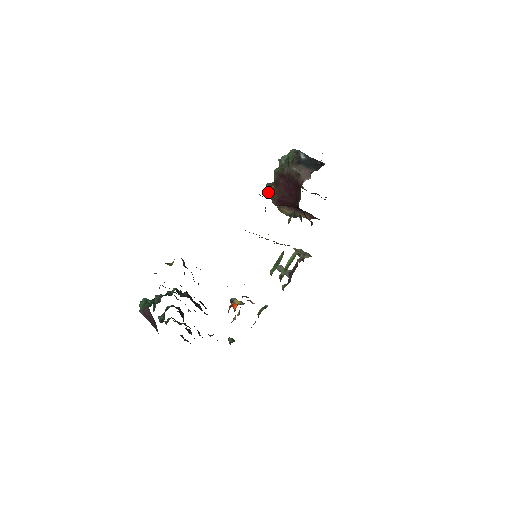
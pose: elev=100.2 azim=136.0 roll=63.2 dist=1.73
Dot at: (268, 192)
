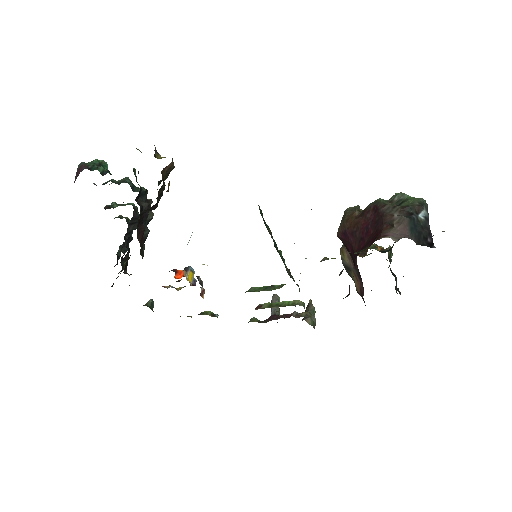
Dot at: (346, 213)
